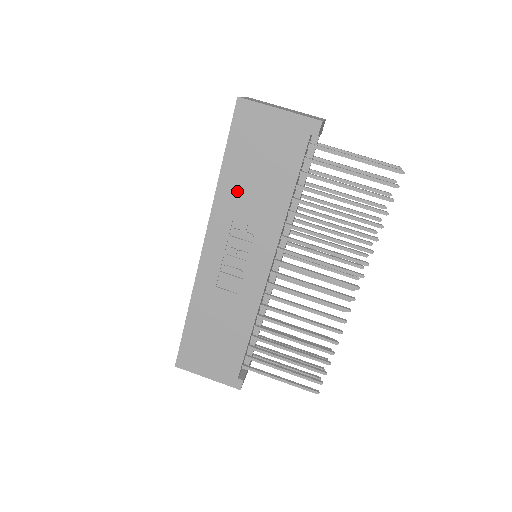
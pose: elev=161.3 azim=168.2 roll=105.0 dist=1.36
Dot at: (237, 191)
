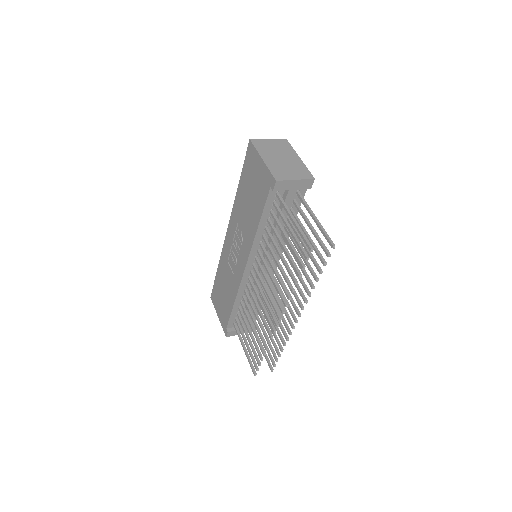
Dot at: (241, 204)
